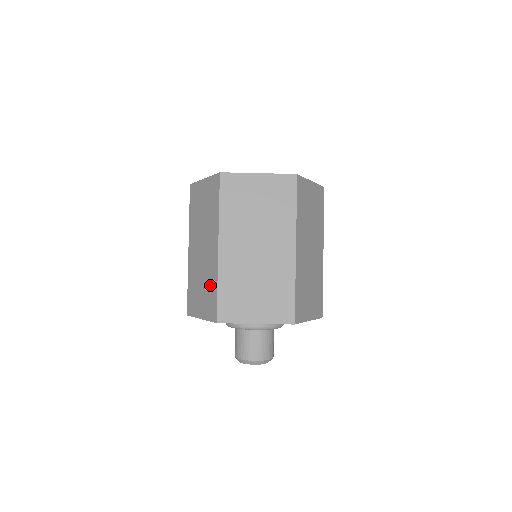
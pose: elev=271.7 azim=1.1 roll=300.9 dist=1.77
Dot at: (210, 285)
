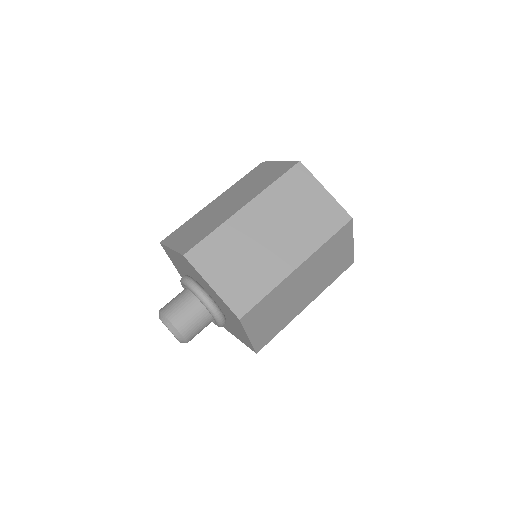
Dot at: occluded
